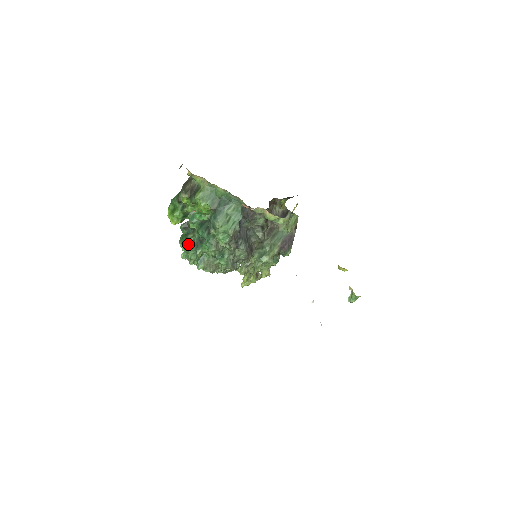
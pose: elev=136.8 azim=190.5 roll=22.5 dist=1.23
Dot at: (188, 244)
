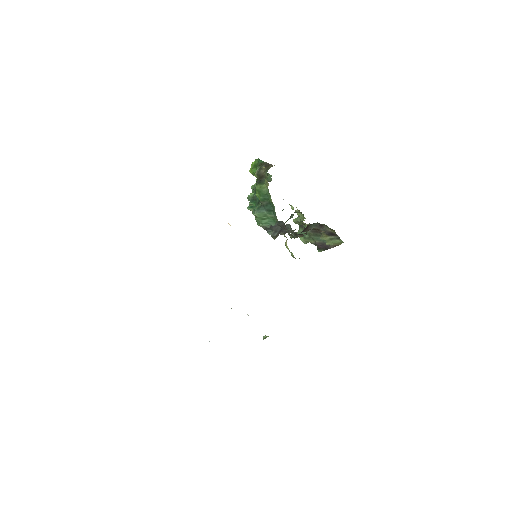
Dot at: (255, 188)
